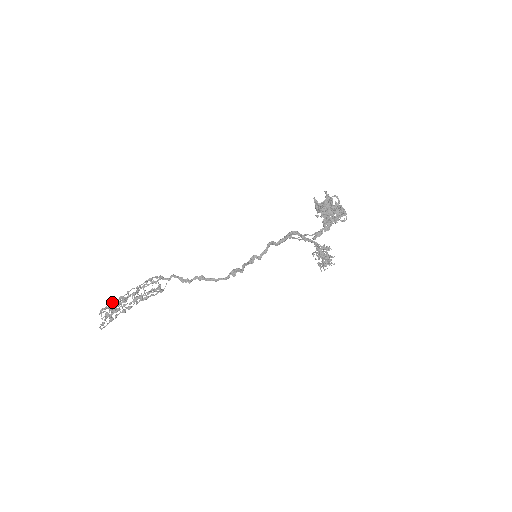
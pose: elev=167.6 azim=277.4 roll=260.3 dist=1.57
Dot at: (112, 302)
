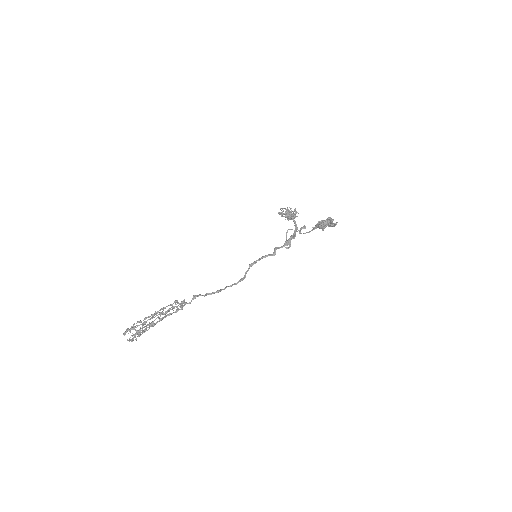
Dot at: occluded
